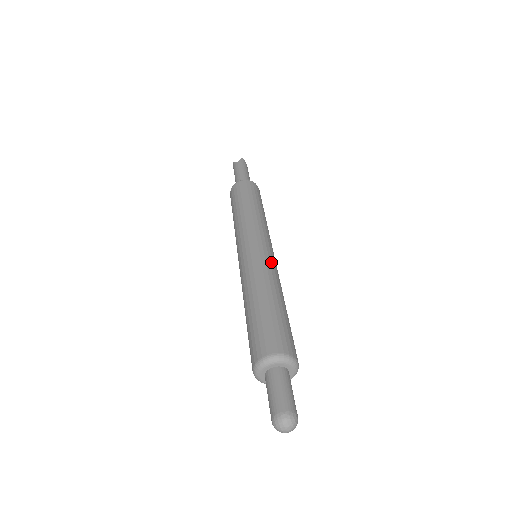
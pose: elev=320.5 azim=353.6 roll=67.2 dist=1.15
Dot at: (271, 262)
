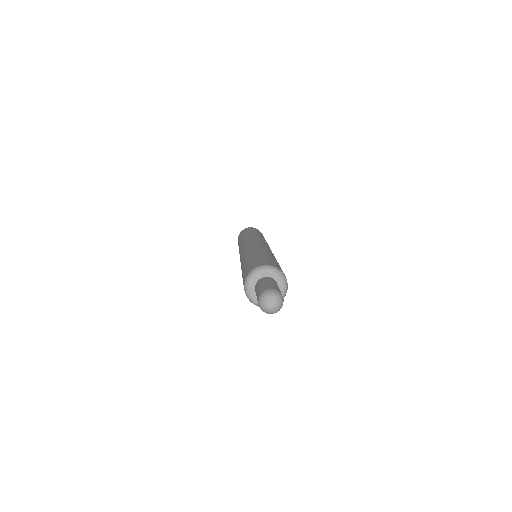
Dot at: (268, 247)
